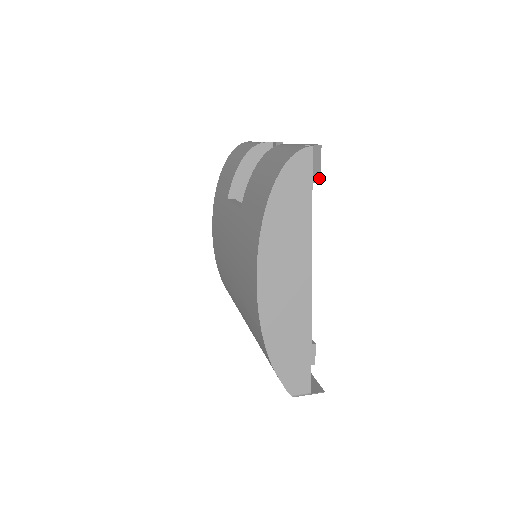
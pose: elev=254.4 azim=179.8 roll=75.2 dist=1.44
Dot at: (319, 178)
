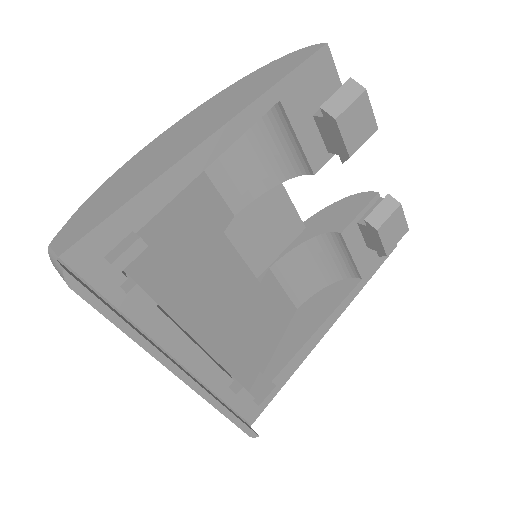
Dot at: (337, 115)
